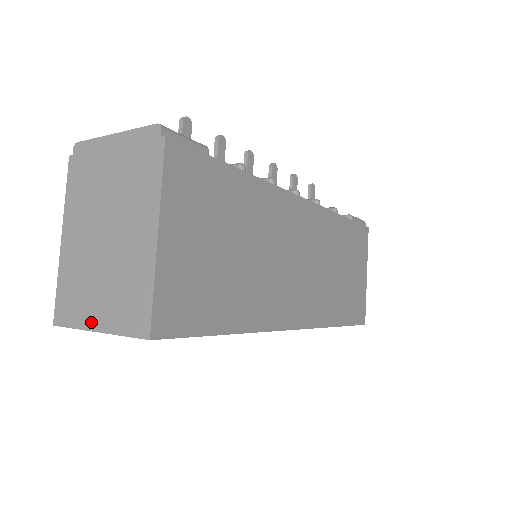
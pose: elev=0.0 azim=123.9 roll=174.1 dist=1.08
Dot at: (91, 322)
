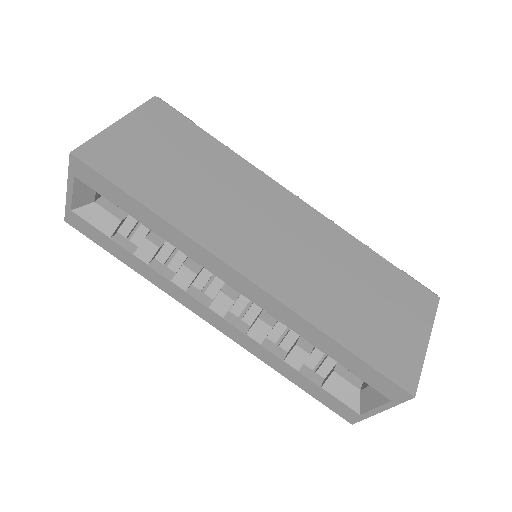
Dot at: occluded
